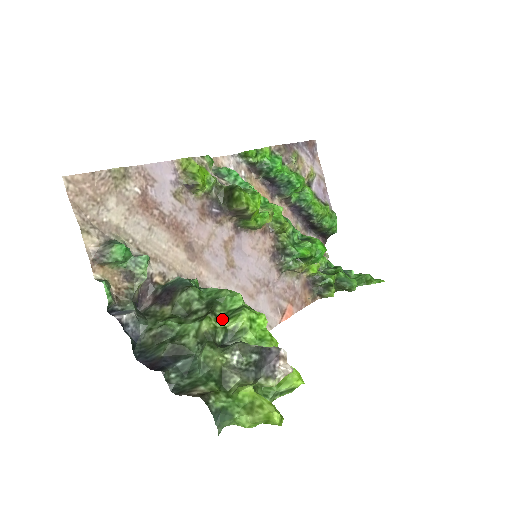
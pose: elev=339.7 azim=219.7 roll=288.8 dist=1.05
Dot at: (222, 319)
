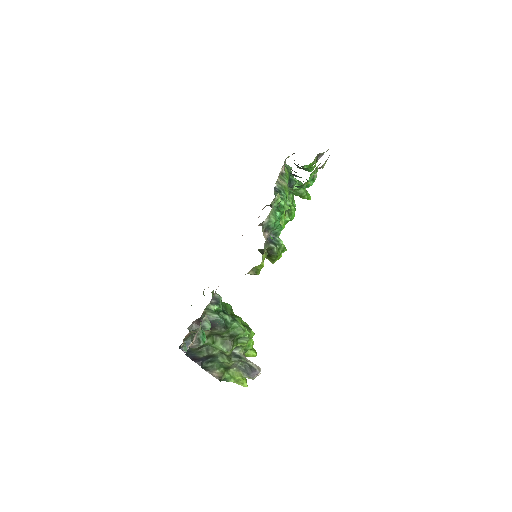
Dot at: (236, 344)
